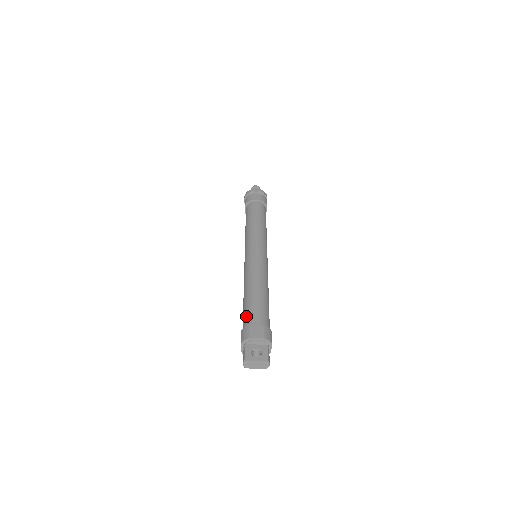
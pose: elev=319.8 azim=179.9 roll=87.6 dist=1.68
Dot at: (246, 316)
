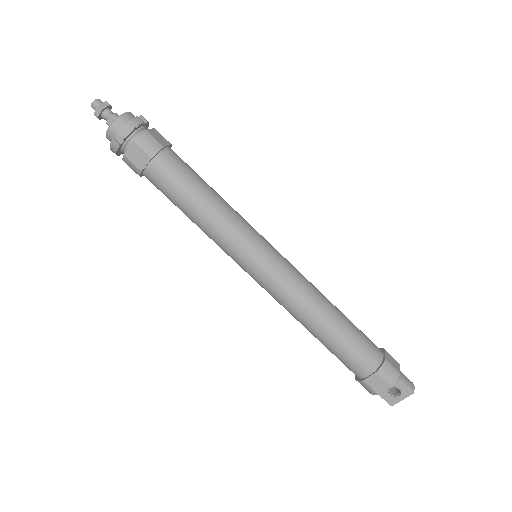
Dot at: (345, 365)
